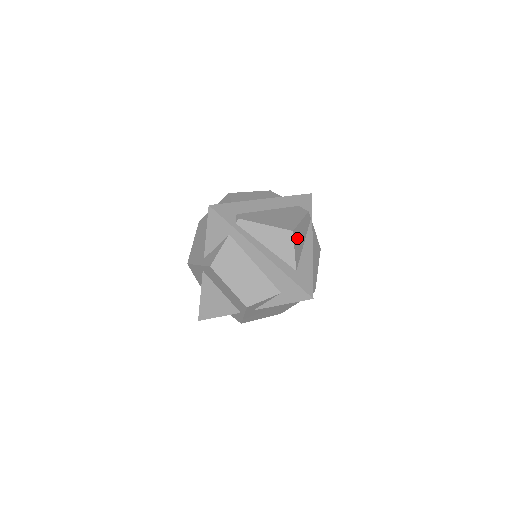
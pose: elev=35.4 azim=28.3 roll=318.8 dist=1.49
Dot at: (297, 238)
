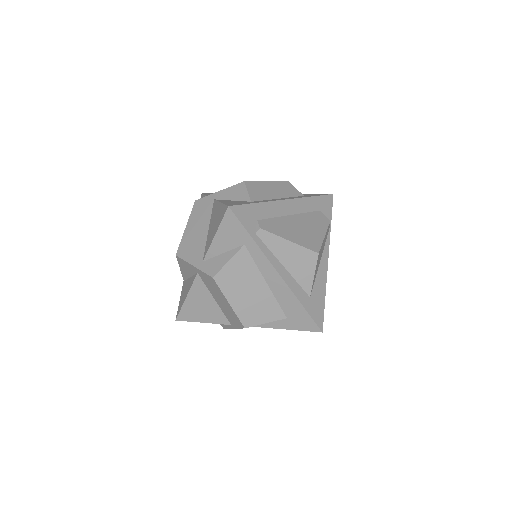
Dot at: (318, 259)
